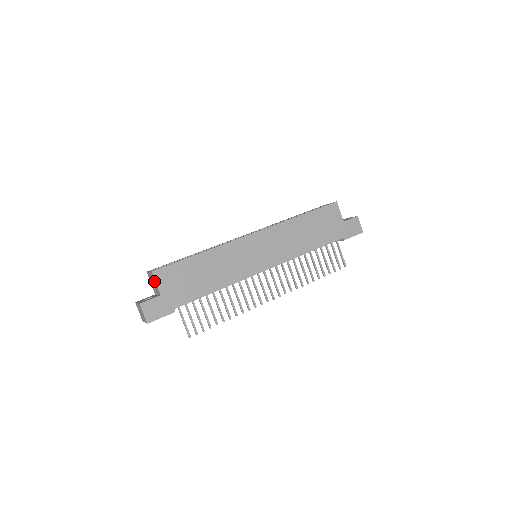
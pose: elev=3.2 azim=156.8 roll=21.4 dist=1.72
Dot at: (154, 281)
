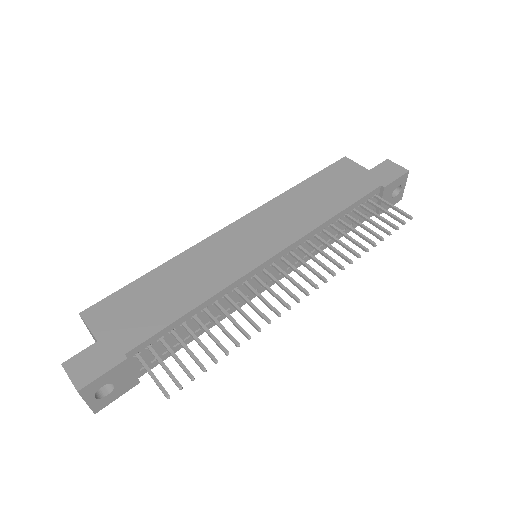
Dot at: occluded
